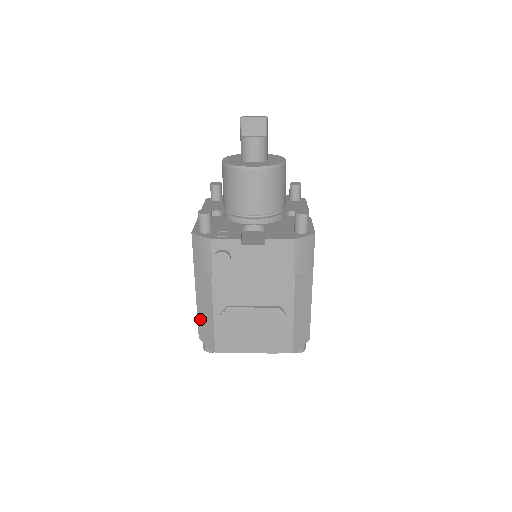
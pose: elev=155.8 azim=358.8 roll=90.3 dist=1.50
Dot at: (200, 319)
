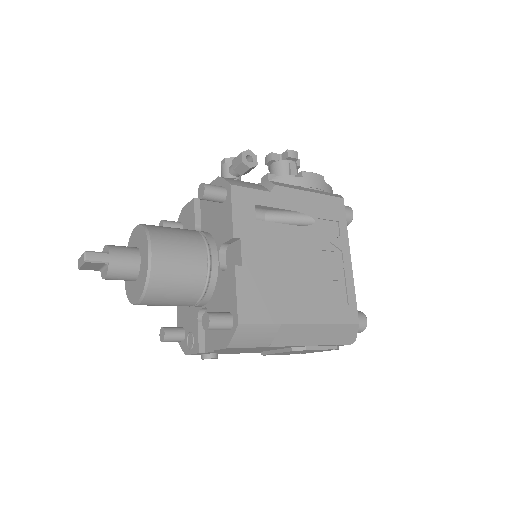
Dot at: occluded
